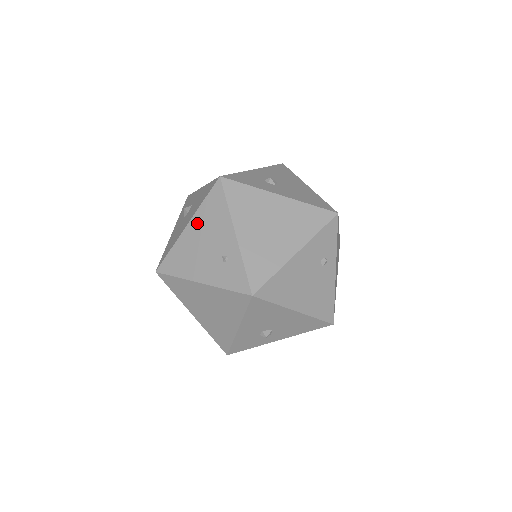
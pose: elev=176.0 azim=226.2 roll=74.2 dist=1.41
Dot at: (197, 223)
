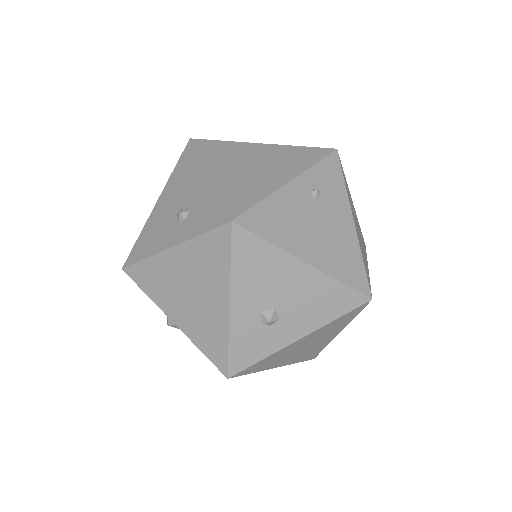
Dot at: occluded
